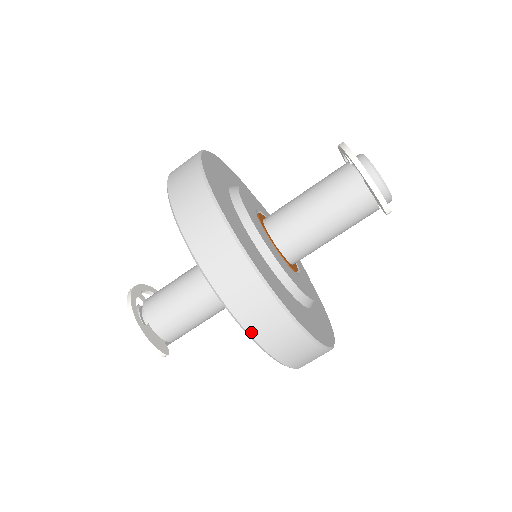
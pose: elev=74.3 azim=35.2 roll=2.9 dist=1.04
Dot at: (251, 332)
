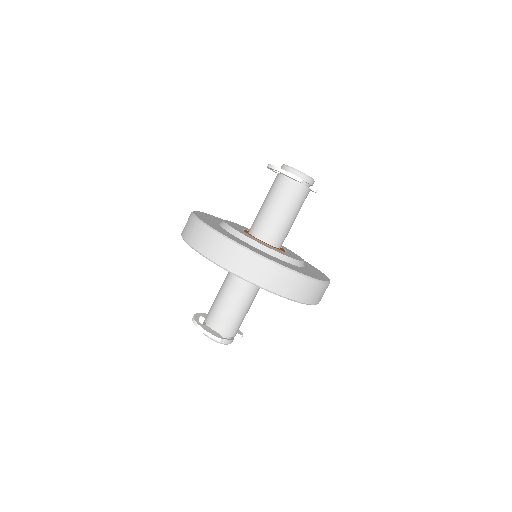
Dot at: (227, 267)
